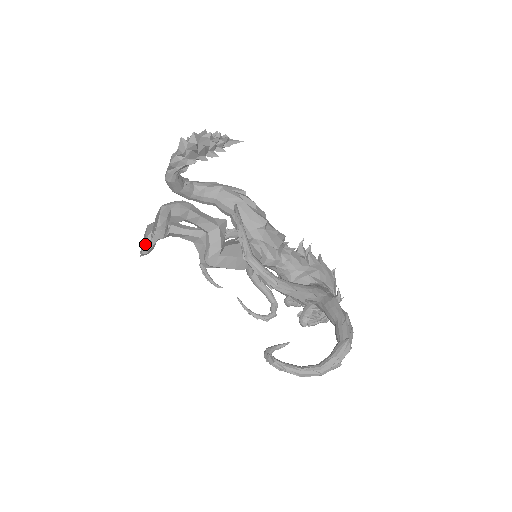
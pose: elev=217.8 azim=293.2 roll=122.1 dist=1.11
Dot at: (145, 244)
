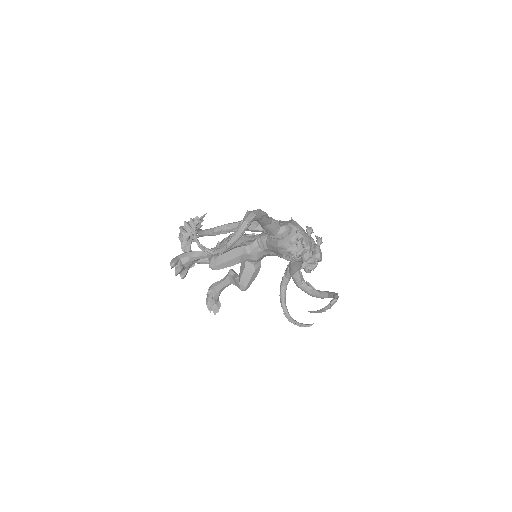
Dot at: (206, 302)
